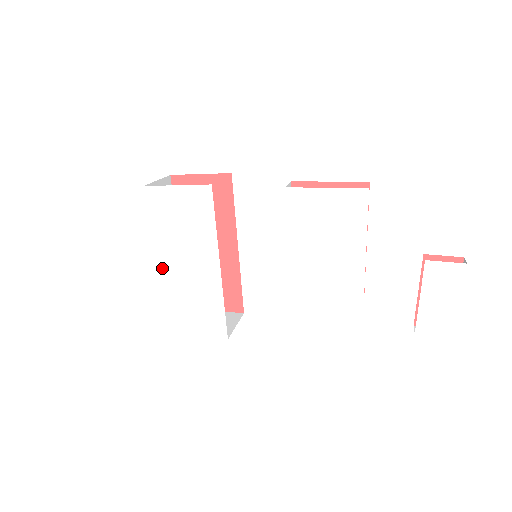
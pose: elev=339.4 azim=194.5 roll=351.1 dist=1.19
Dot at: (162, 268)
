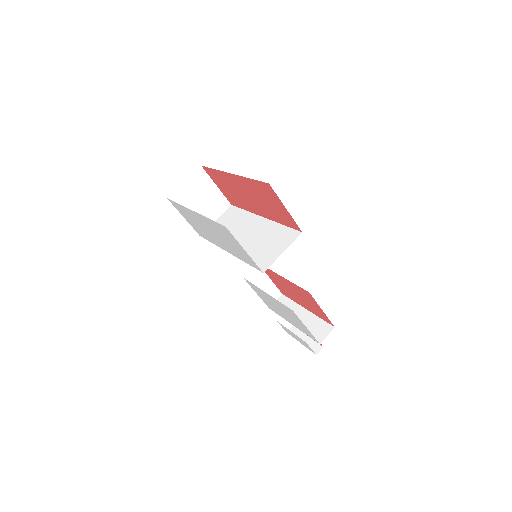
Dot at: (195, 214)
